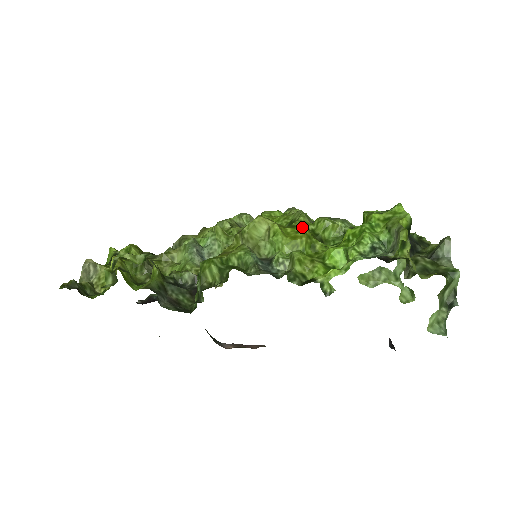
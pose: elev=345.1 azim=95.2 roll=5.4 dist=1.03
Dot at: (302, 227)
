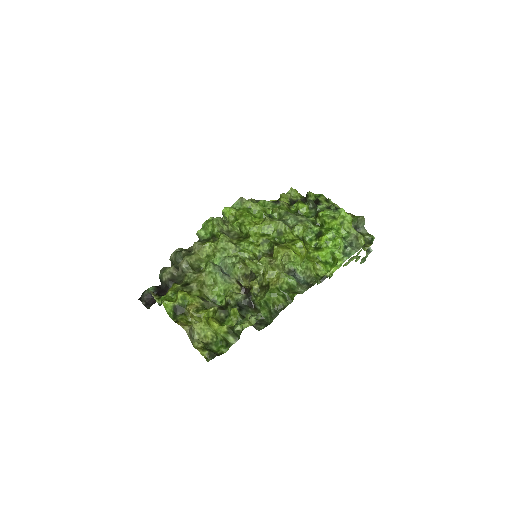
Dot at: (301, 244)
